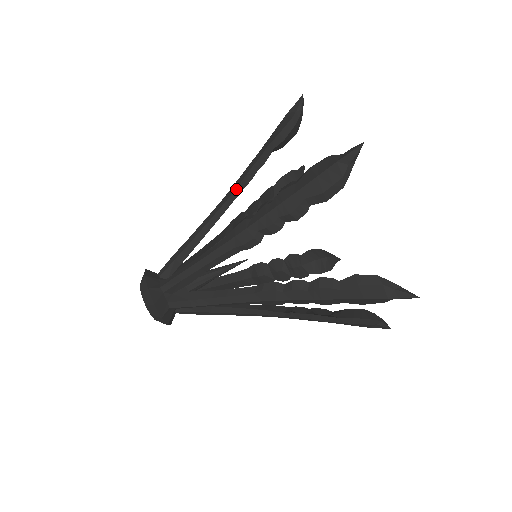
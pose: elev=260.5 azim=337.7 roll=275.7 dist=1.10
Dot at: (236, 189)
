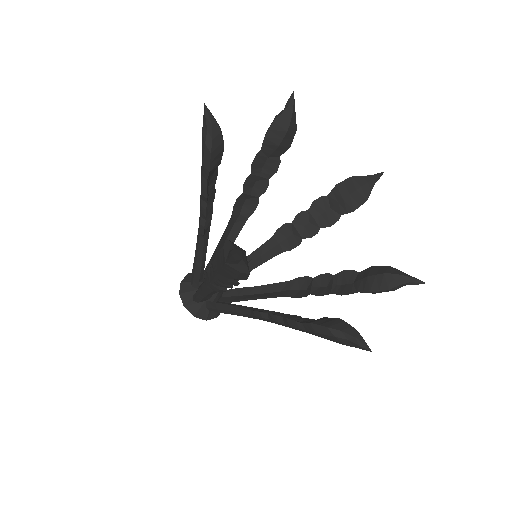
Dot at: (201, 218)
